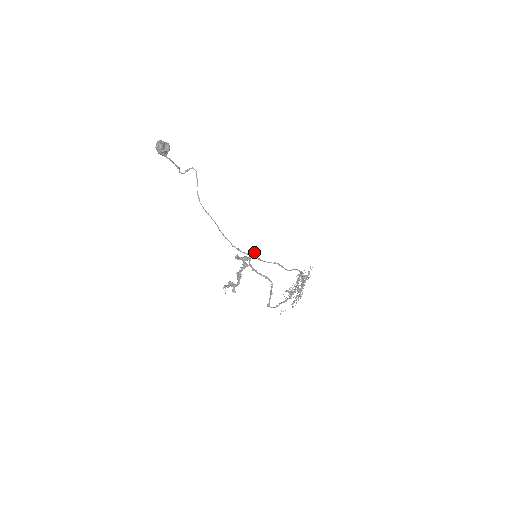
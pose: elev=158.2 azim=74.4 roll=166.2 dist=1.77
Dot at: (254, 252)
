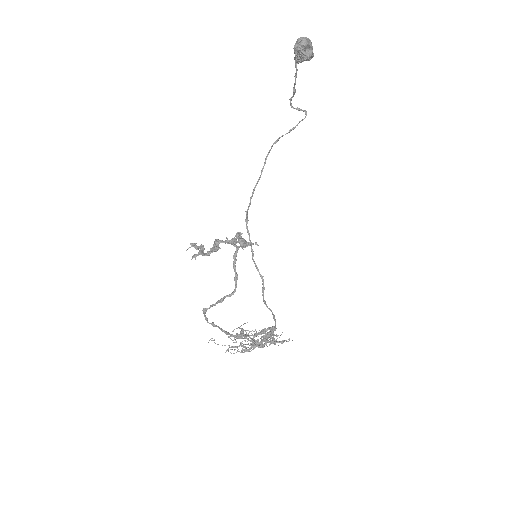
Dot at: occluded
